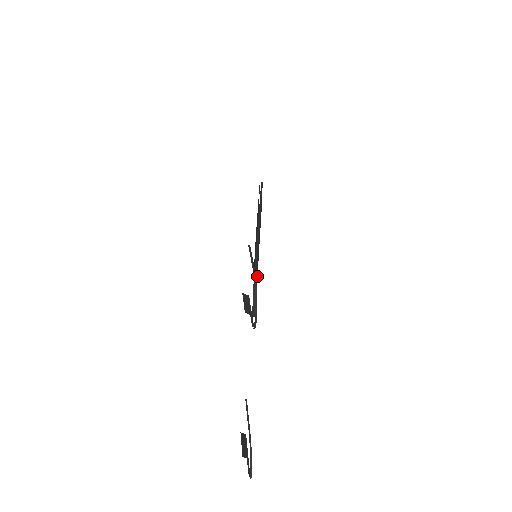
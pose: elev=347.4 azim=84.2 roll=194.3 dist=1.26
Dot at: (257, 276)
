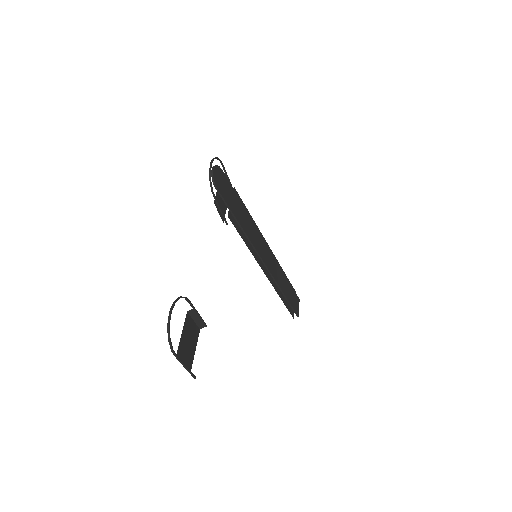
Dot at: (241, 225)
